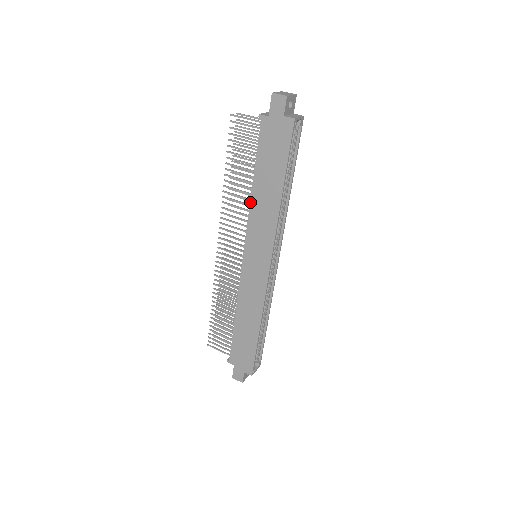
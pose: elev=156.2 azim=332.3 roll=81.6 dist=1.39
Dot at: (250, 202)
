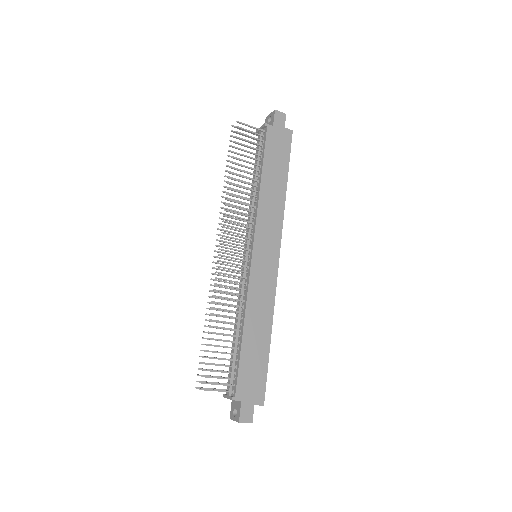
Dot at: (259, 196)
